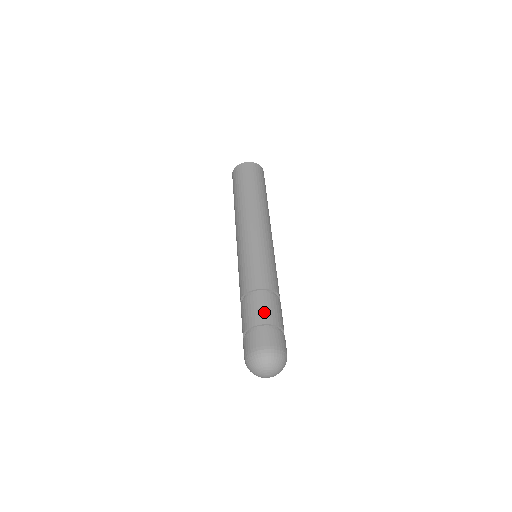
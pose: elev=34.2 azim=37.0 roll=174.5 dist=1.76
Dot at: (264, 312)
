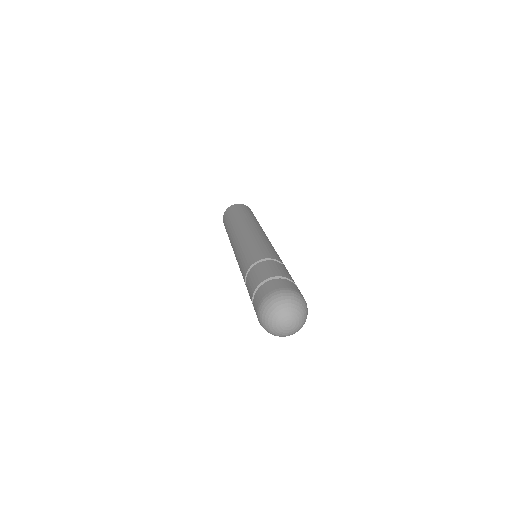
Dot at: (289, 274)
